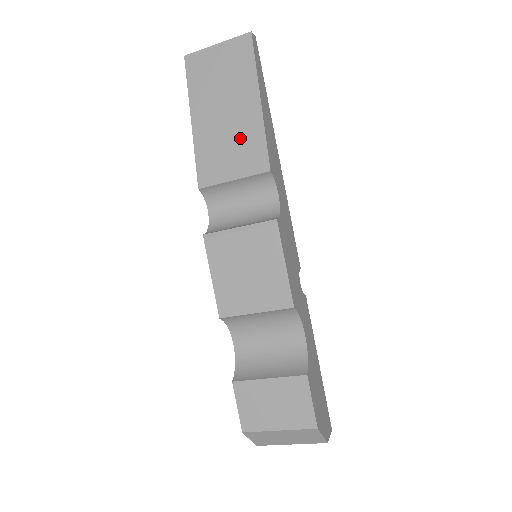
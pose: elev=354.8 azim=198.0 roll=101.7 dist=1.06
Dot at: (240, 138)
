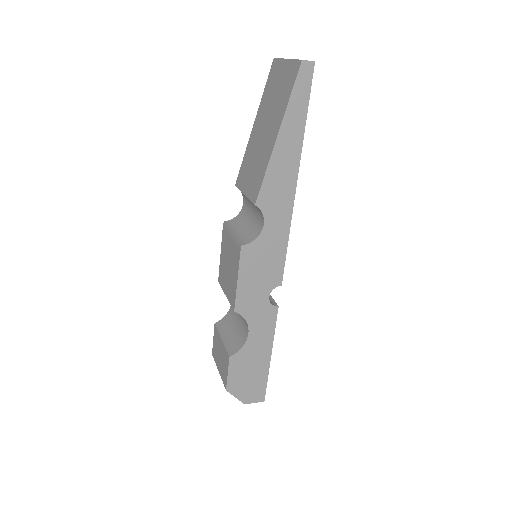
Dot at: (259, 162)
